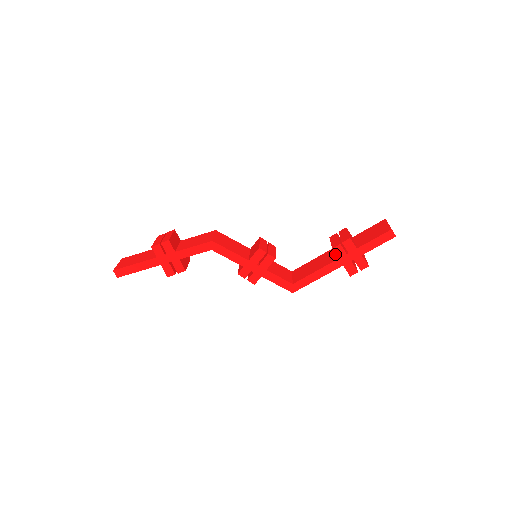
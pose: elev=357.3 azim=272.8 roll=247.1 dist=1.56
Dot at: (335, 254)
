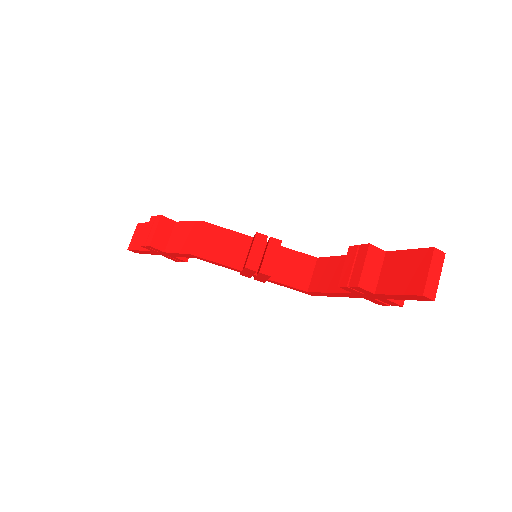
Dot at: occluded
